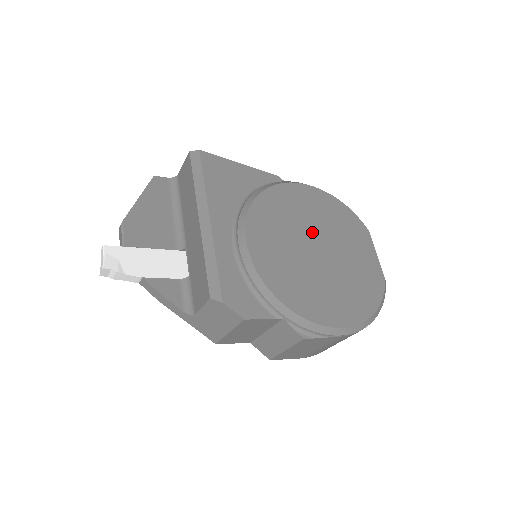
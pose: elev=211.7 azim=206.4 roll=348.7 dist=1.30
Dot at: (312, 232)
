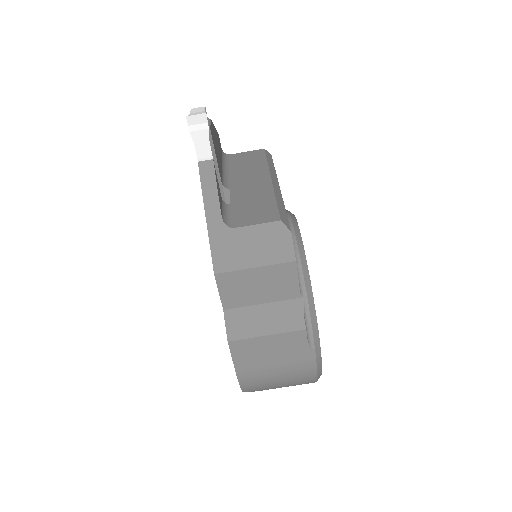
Dot at: occluded
